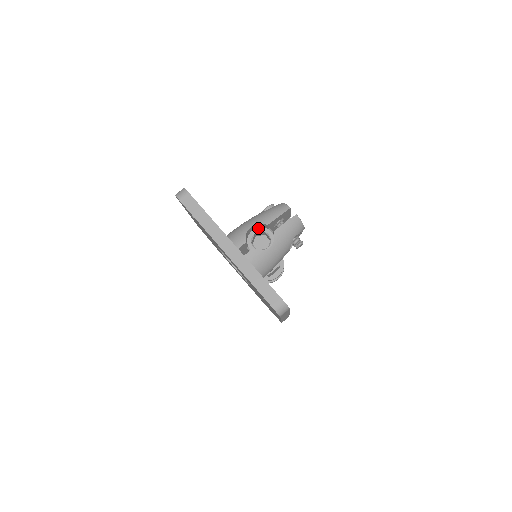
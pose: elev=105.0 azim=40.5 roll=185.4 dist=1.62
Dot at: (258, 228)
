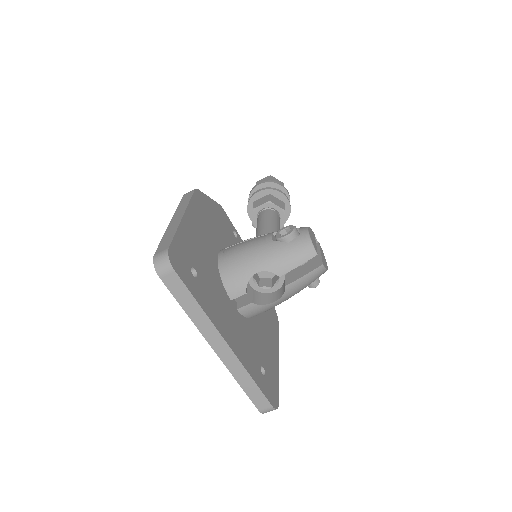
Dot at: occluded
